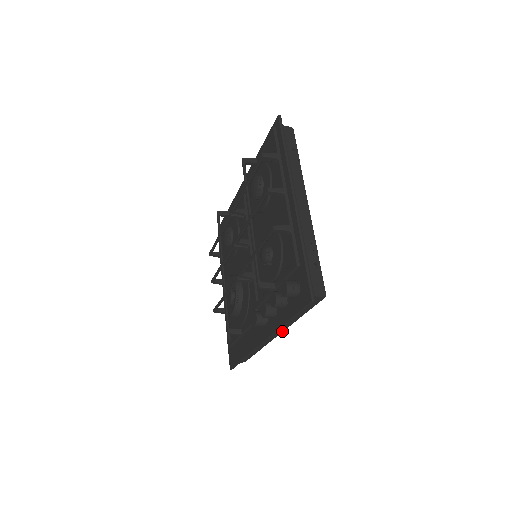
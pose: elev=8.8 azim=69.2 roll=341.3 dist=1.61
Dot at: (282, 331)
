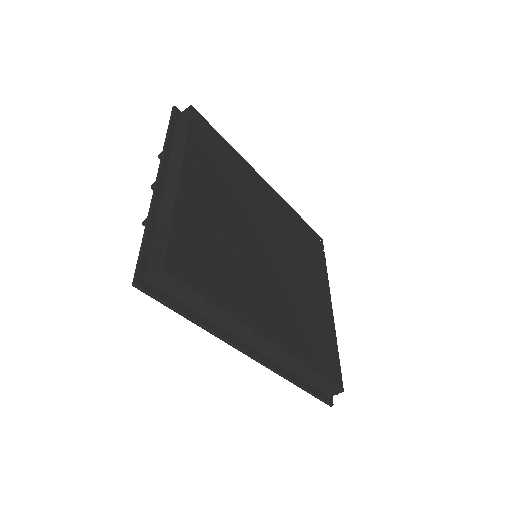
Dot at: (258, 335)
